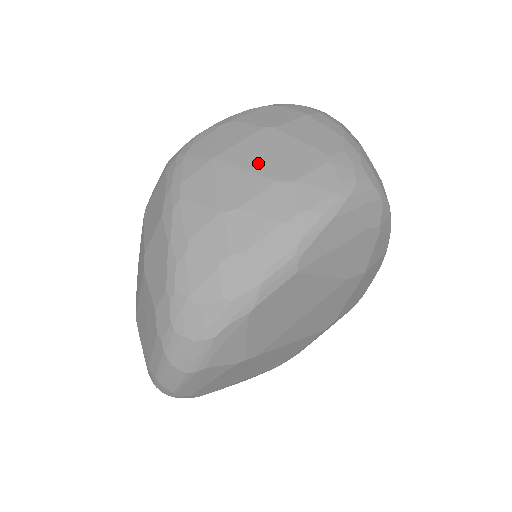
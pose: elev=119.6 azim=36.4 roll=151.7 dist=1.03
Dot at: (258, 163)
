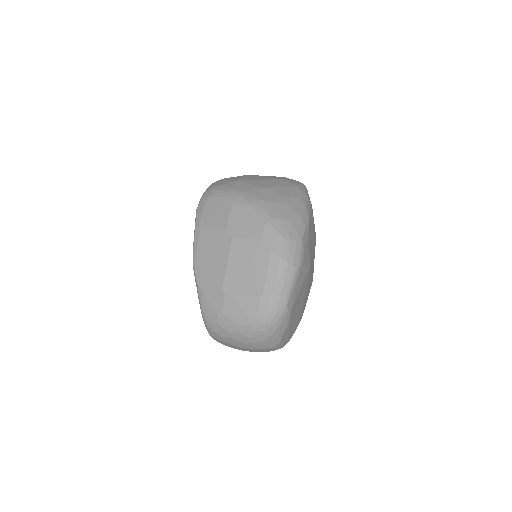
Dot at: (260, 178)
